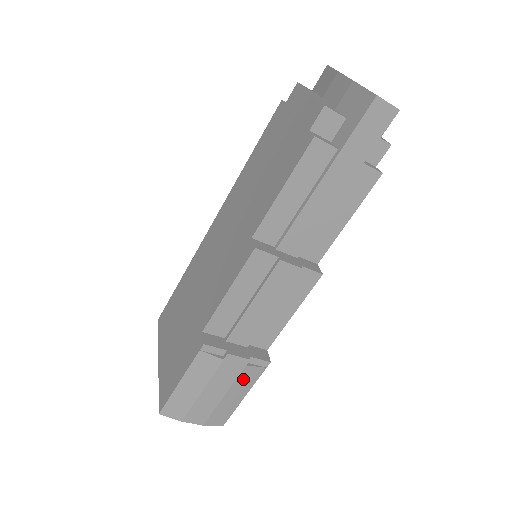
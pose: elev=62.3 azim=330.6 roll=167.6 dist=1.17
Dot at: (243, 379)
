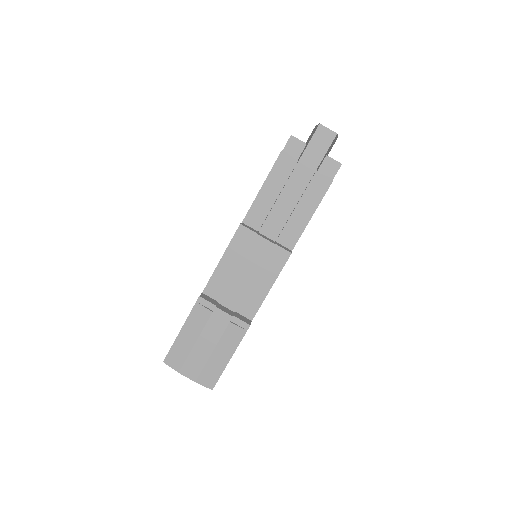
Dot at: (228, 337)
